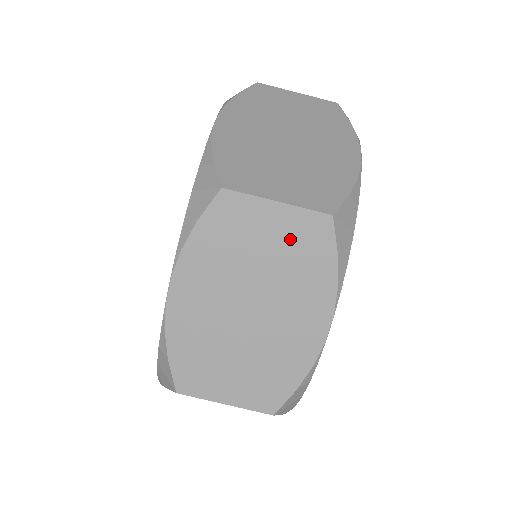
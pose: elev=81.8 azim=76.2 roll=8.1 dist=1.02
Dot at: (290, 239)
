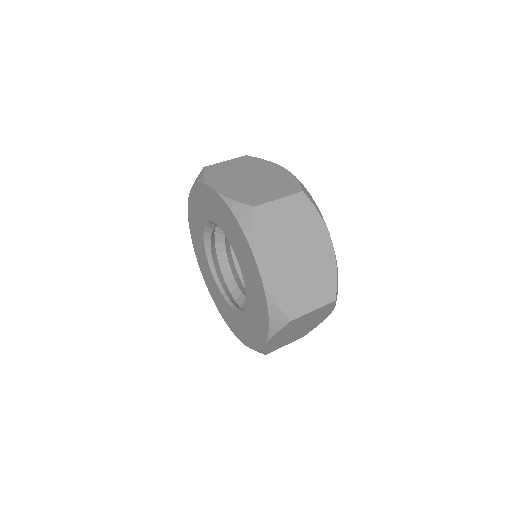
Dot at: (240, 163)
